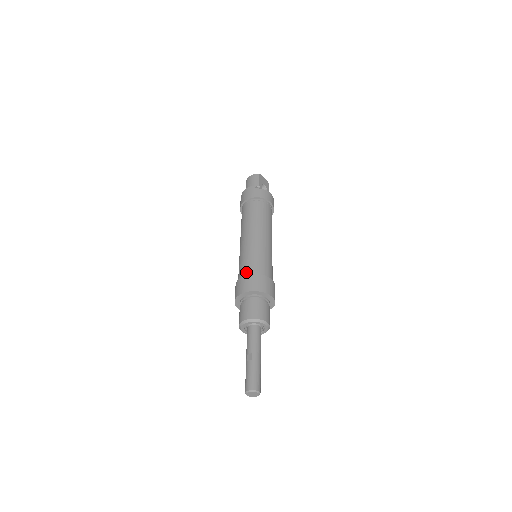
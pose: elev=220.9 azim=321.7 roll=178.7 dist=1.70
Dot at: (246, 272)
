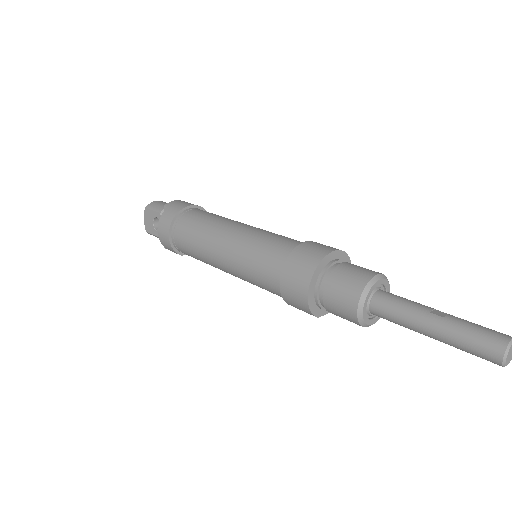
Dot at: (301, 242)
